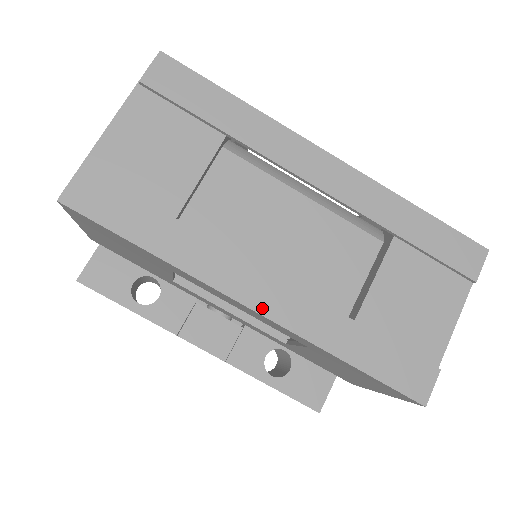
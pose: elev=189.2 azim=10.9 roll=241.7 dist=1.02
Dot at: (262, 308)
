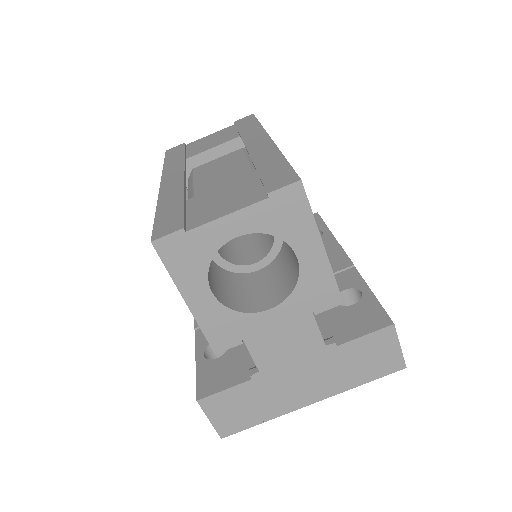
Dot at: (164, 185)
